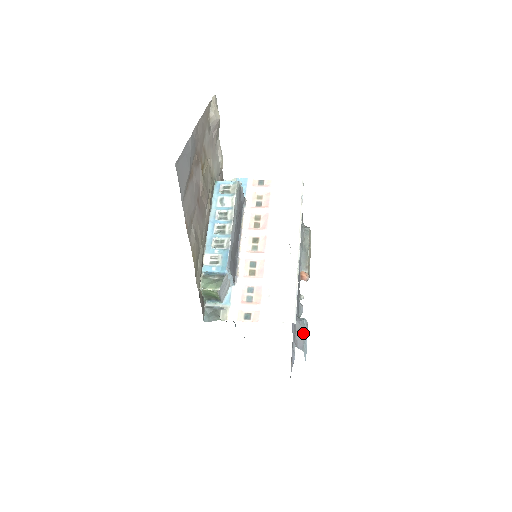
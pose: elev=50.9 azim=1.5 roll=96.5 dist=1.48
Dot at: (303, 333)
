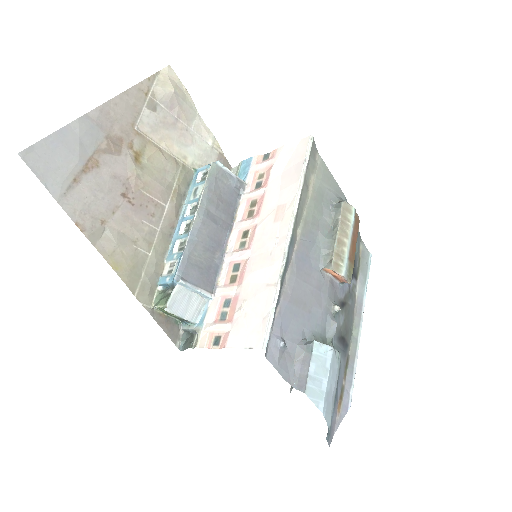
Dot at: (308, 364)
